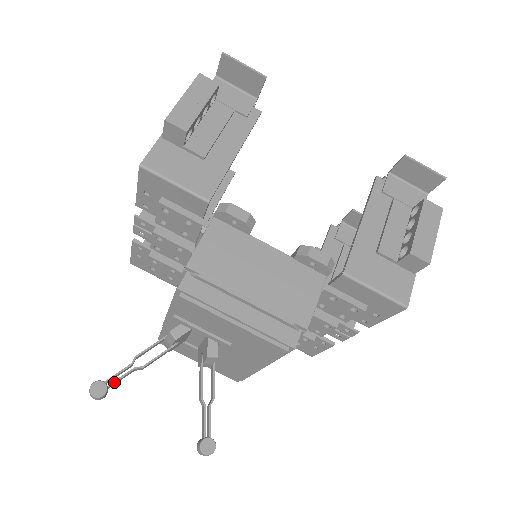
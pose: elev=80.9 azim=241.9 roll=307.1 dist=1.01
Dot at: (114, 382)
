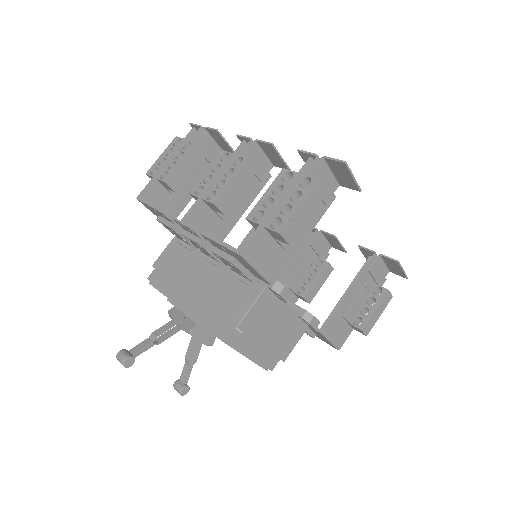
Dot at: occluded
